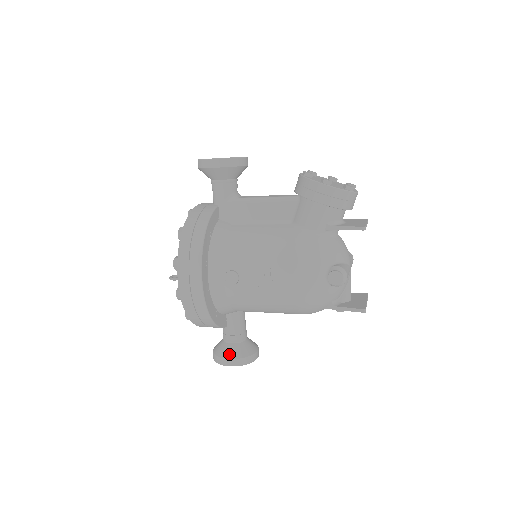
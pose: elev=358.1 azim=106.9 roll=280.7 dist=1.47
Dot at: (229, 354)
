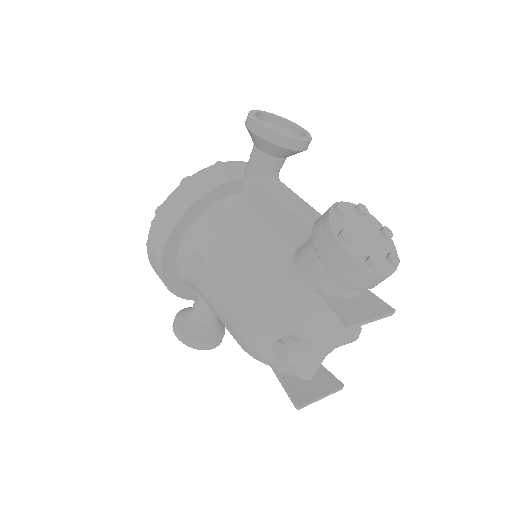
Dot at: (182, 326)
